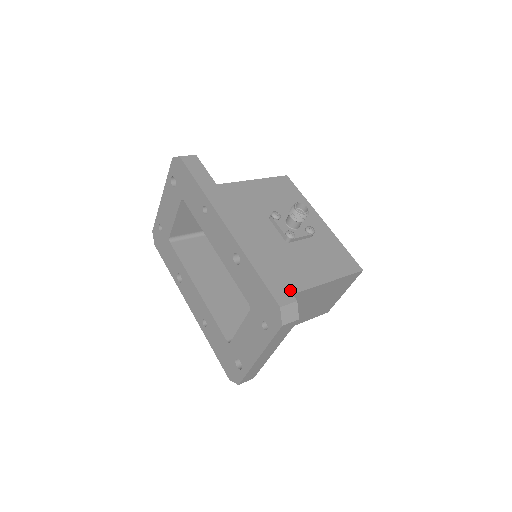
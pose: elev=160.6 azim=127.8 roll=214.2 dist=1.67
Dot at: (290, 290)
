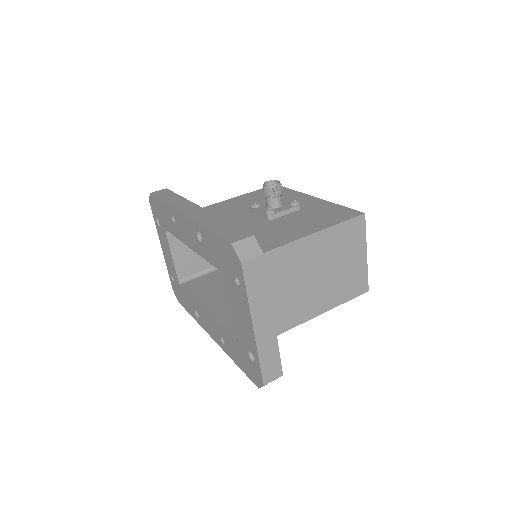
Dot at: (268, 248)
